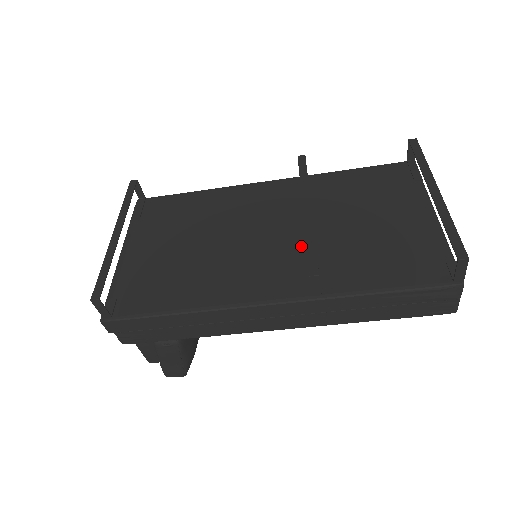
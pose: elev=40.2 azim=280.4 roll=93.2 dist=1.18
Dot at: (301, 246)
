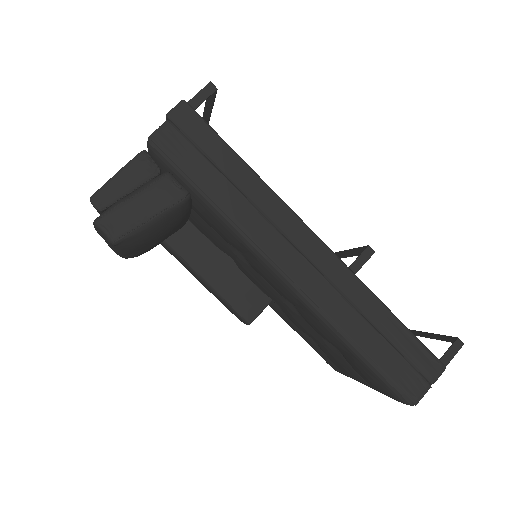
Dot at: occluded
